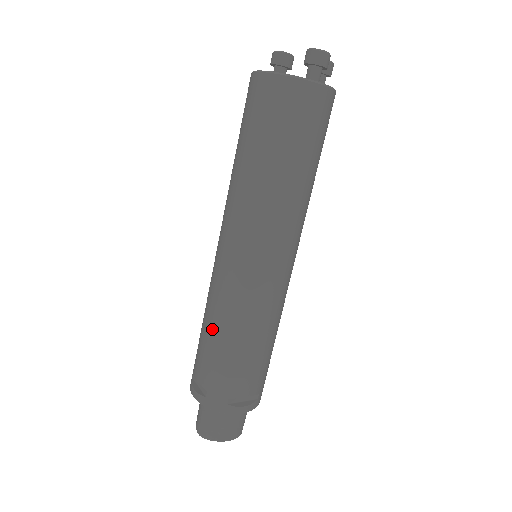
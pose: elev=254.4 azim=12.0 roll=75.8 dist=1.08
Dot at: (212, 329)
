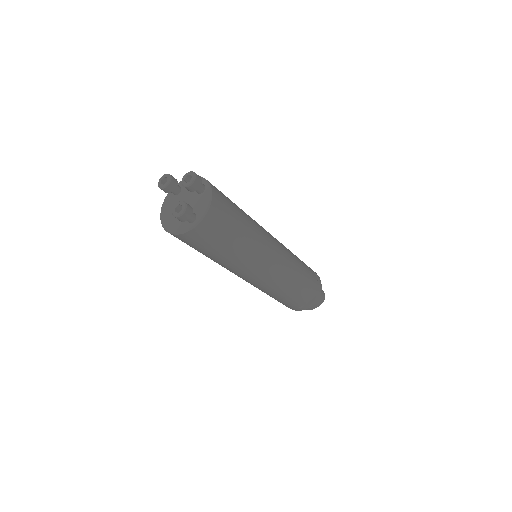
Dot at: occluded
